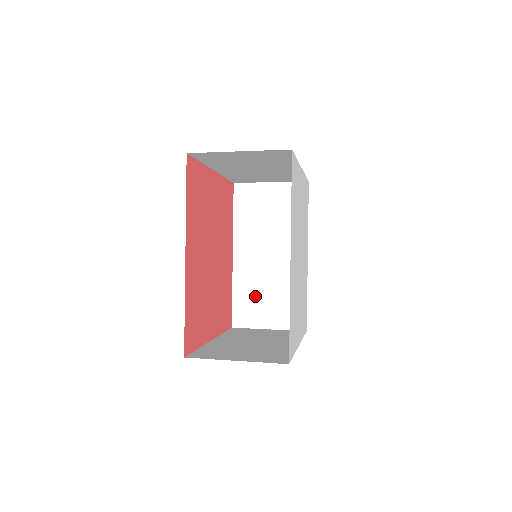
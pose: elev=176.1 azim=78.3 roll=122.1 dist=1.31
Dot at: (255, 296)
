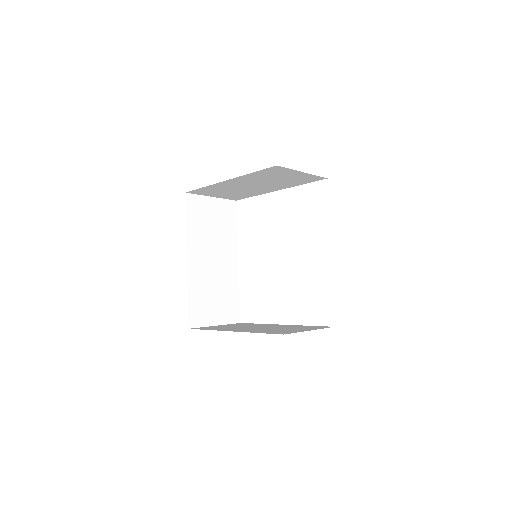
Dot at: (205, 297)
